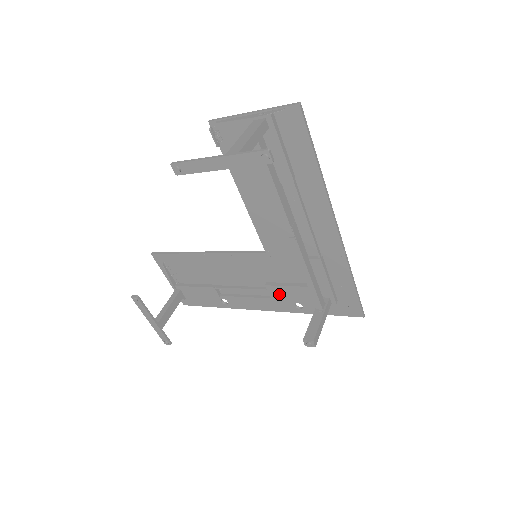
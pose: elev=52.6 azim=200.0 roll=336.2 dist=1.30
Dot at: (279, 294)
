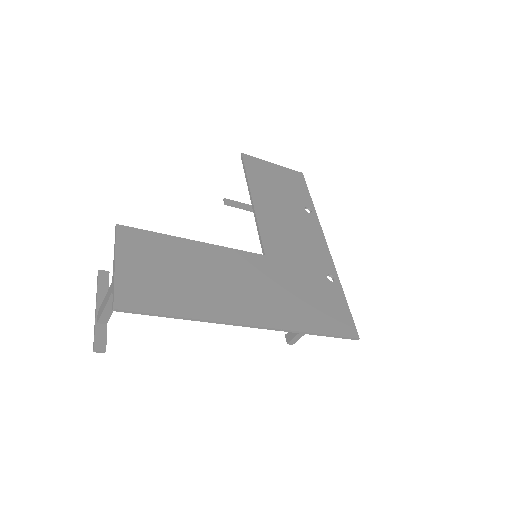
Dot at: occluded
